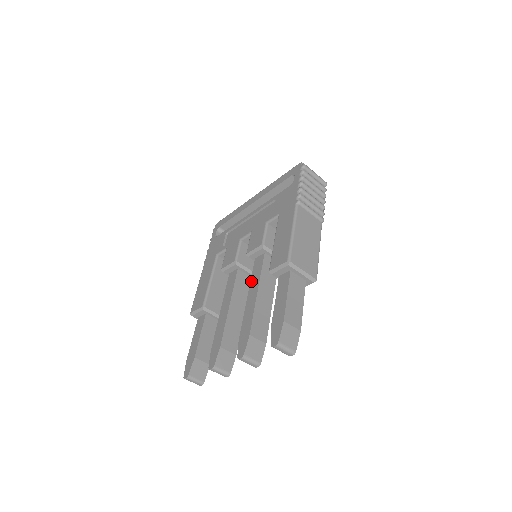
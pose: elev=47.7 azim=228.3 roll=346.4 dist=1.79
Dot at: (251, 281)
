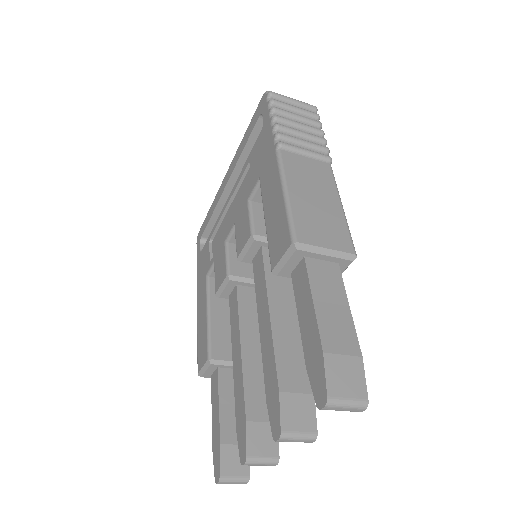
Dot at: (256, 297)
